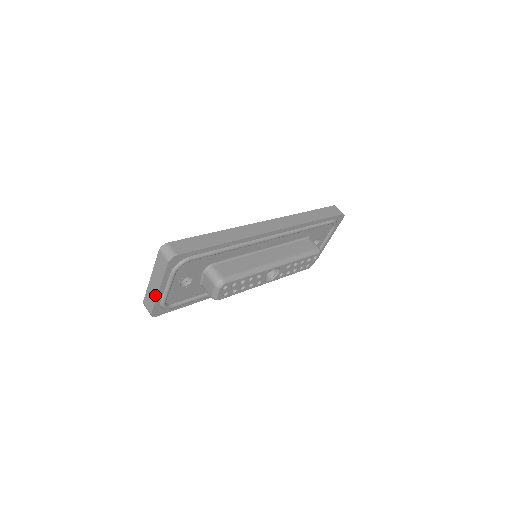
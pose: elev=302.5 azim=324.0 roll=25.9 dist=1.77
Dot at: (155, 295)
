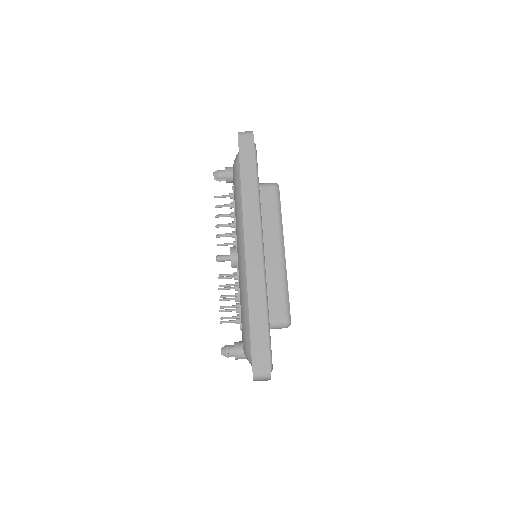
Dot at: occluded
